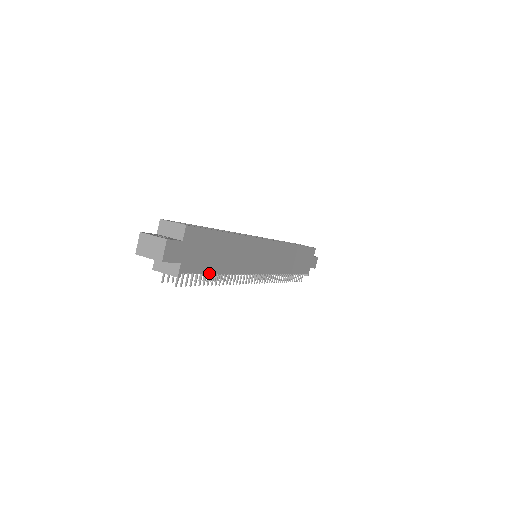
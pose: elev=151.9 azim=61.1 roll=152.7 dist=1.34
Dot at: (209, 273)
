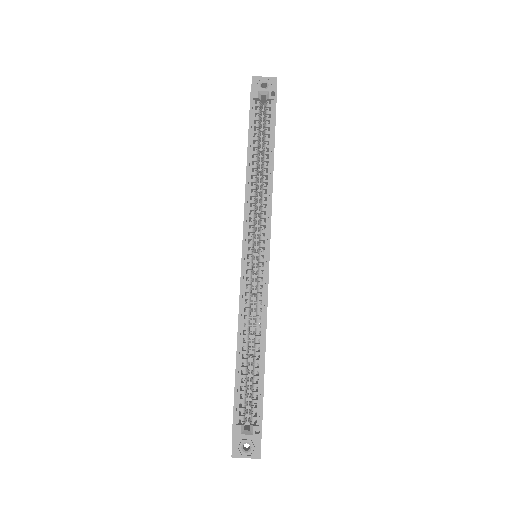
Dot at: occluded
